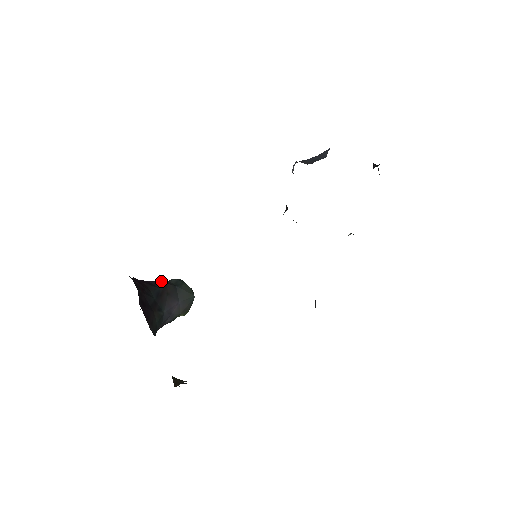
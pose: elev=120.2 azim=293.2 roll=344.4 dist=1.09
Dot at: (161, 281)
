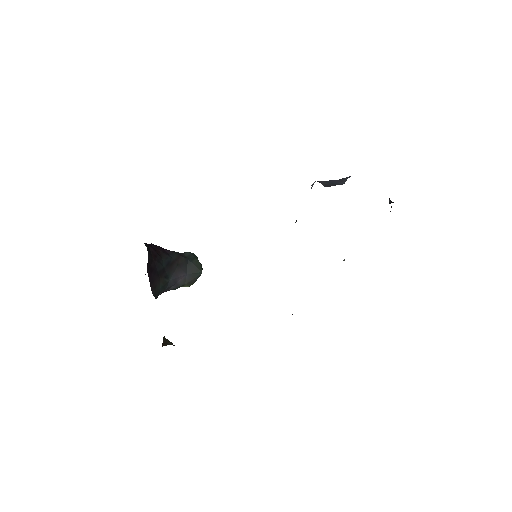
Dot at: occluded
